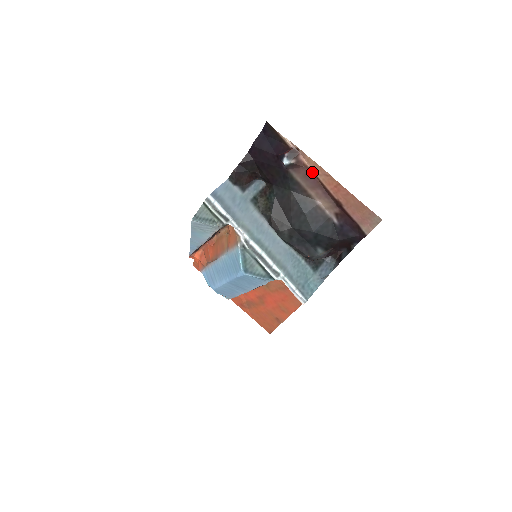
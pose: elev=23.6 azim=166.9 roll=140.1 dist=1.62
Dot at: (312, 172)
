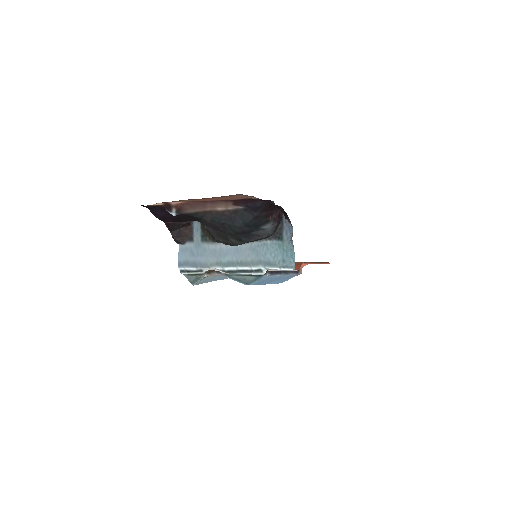
Dot at: (189, 202)
